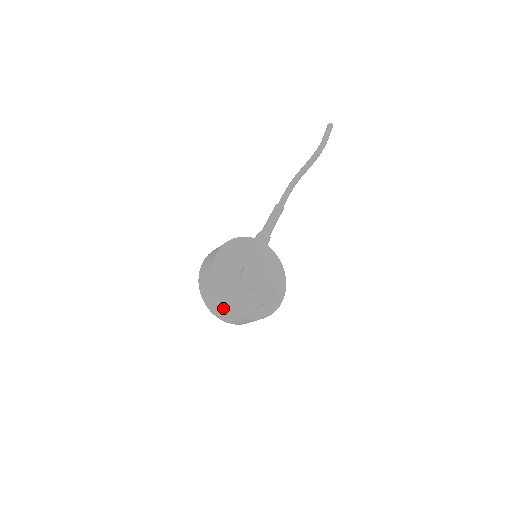
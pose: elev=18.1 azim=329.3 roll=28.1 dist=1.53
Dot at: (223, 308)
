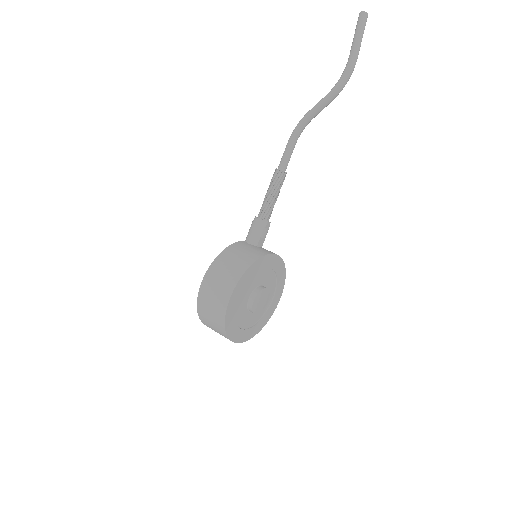
Dot at: occluded
